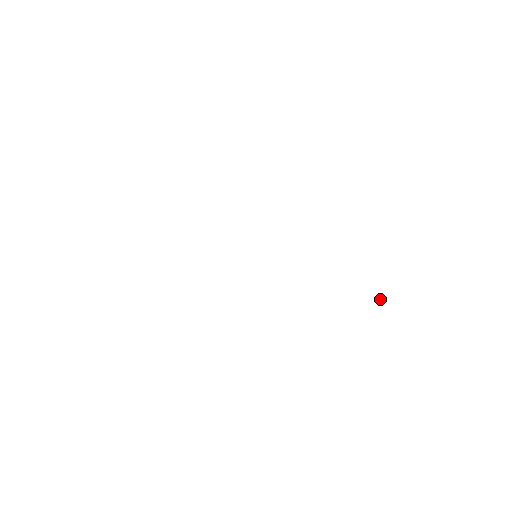
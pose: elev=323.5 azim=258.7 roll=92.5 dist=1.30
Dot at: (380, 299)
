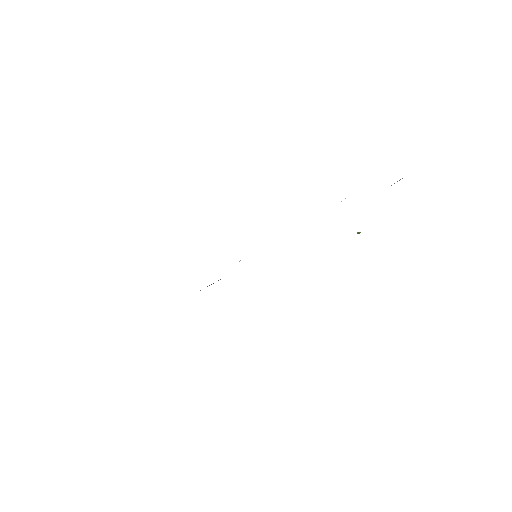
Dot at: occluded
